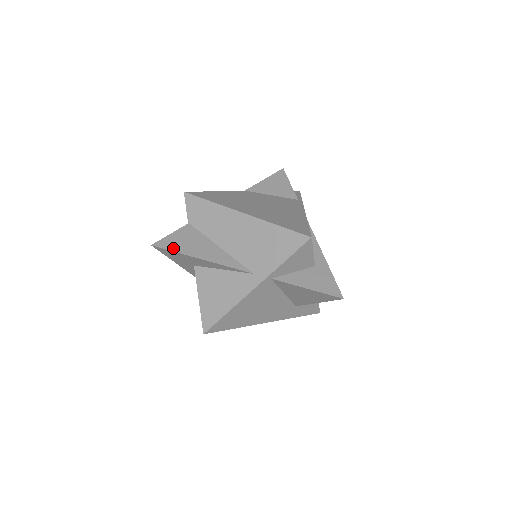
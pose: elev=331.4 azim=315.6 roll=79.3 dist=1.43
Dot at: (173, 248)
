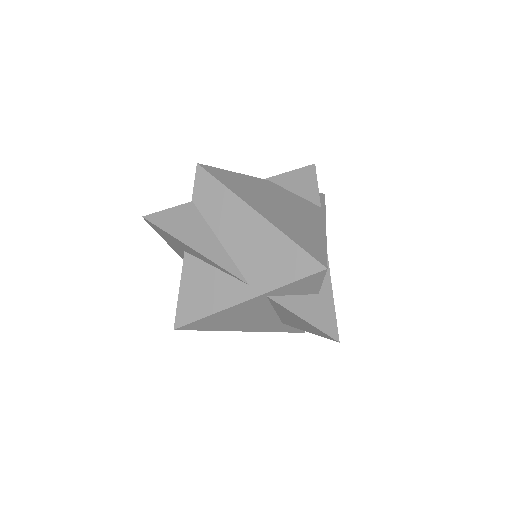
Dot at: (166, 228)
